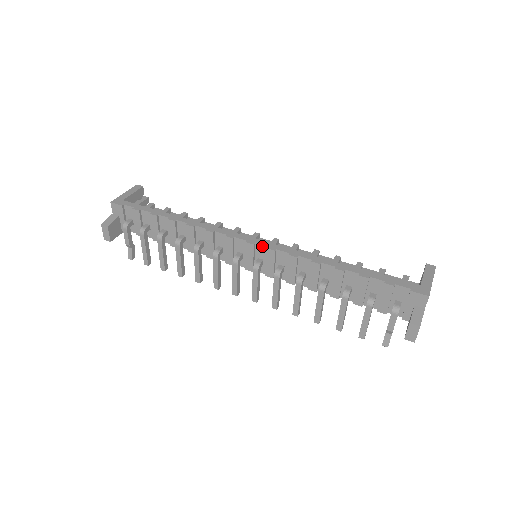
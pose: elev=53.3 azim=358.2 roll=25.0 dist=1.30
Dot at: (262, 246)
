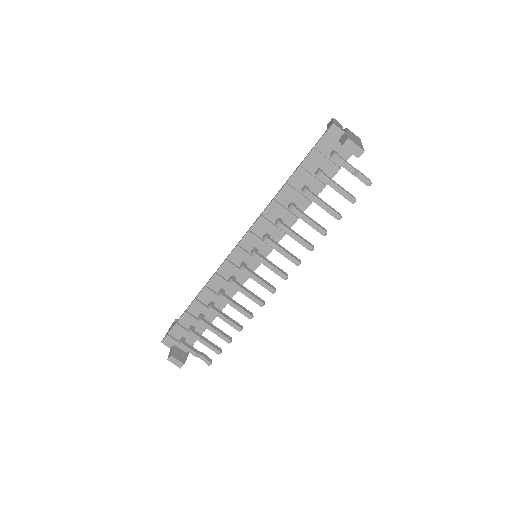
Dot at: (242, 240)
